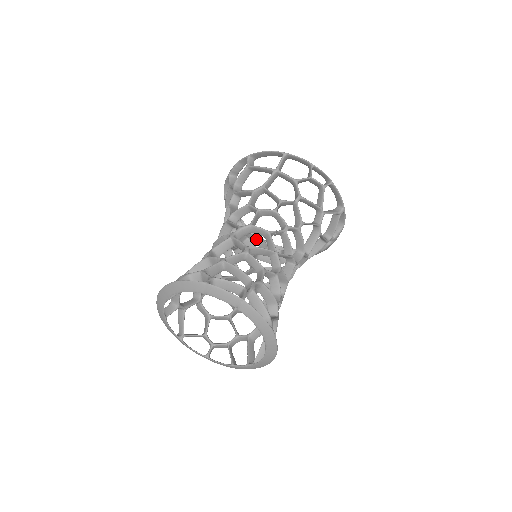
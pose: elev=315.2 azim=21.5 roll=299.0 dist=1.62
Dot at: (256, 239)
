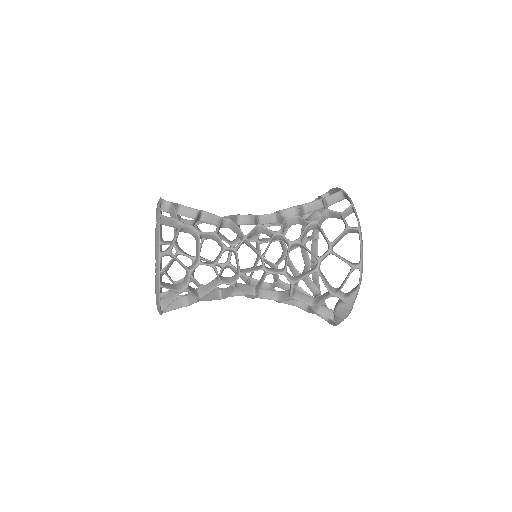
Dot at: (316, 291)
